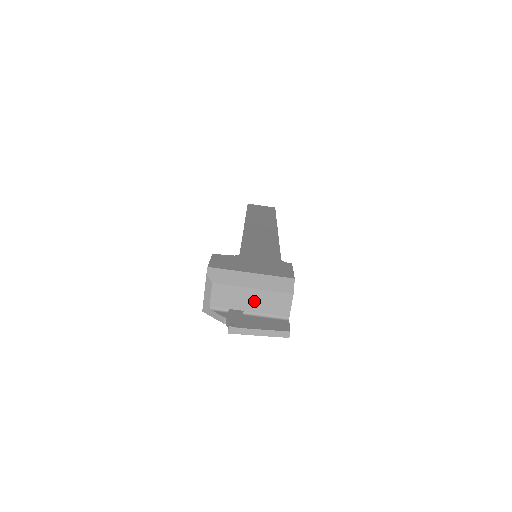
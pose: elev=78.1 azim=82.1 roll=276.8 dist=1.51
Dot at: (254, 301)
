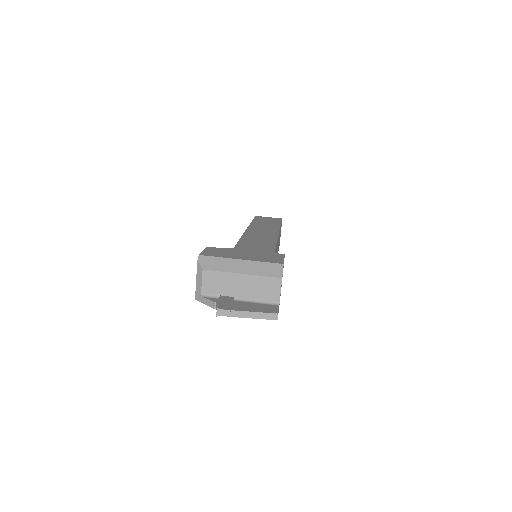
Dot at: (244, 287)
